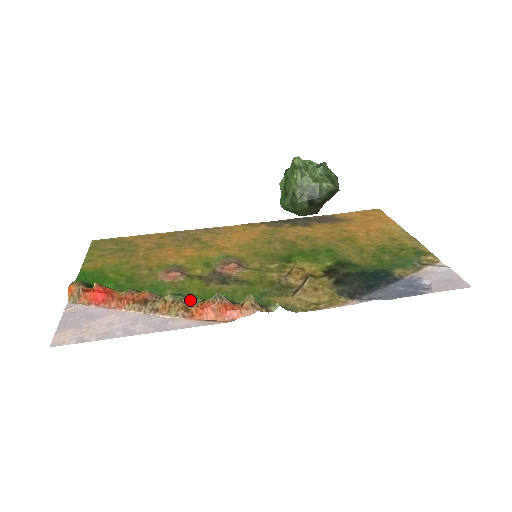
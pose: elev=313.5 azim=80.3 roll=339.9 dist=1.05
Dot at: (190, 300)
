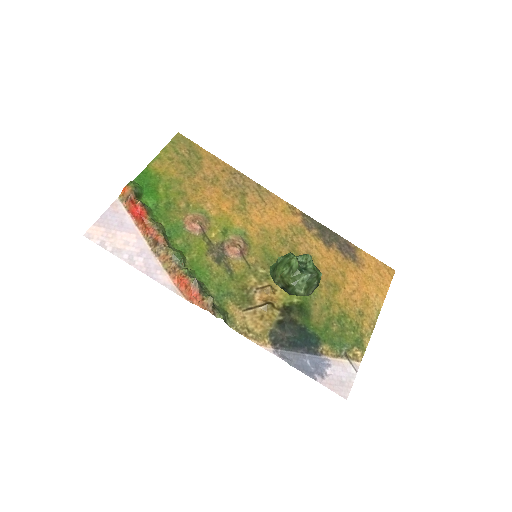
Dot at: (182, 264)
